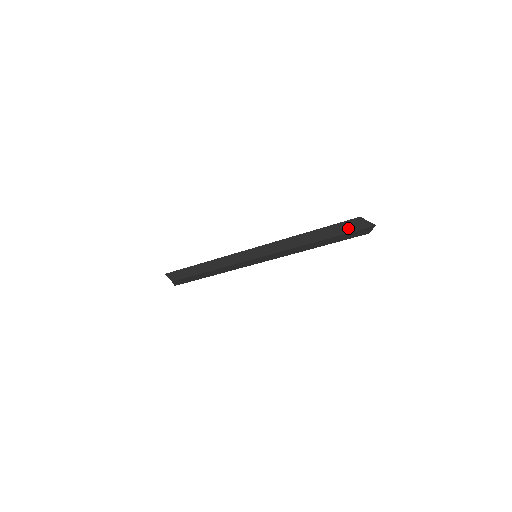
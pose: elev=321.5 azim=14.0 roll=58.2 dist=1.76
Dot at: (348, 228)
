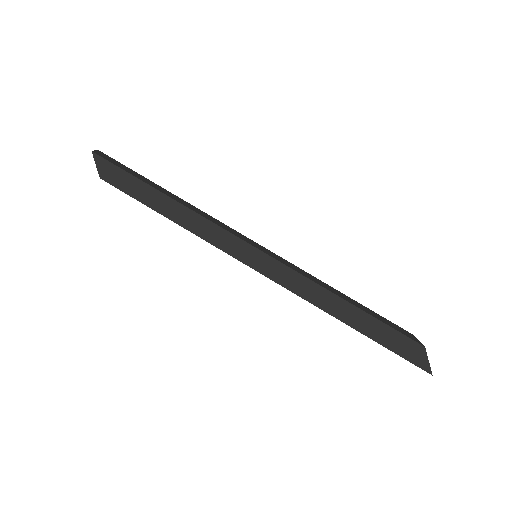
Dot at: (401, 348)
